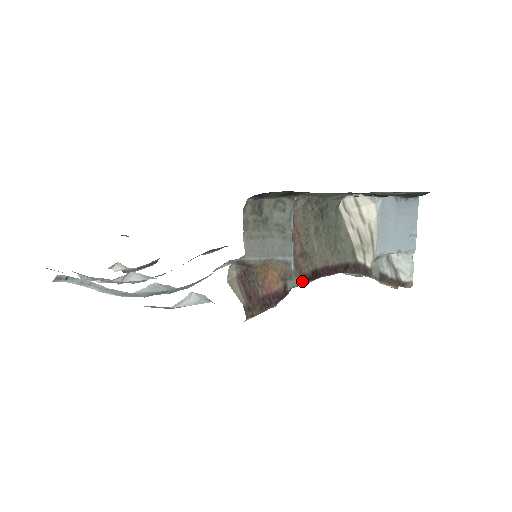
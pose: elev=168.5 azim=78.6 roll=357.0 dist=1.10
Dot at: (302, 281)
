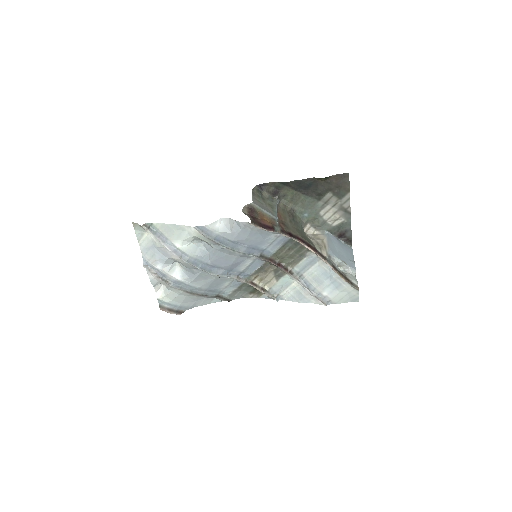
Dot at: (283, 232)
